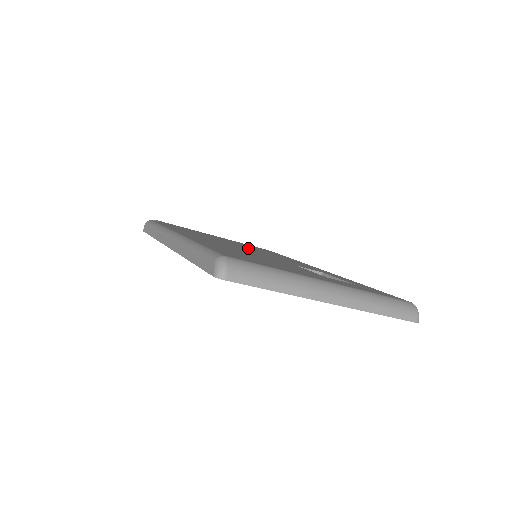
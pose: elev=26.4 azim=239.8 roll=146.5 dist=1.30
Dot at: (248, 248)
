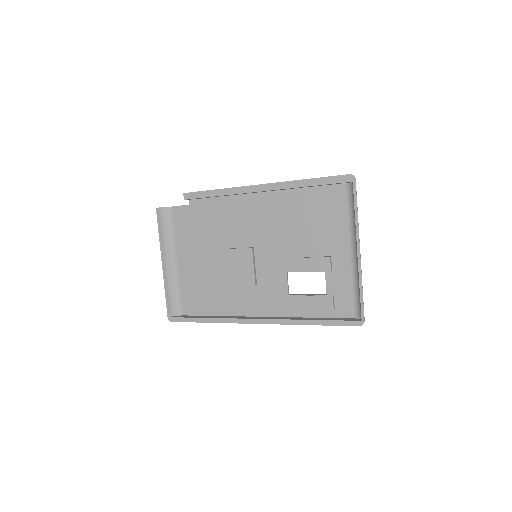
Dot at: occluded
